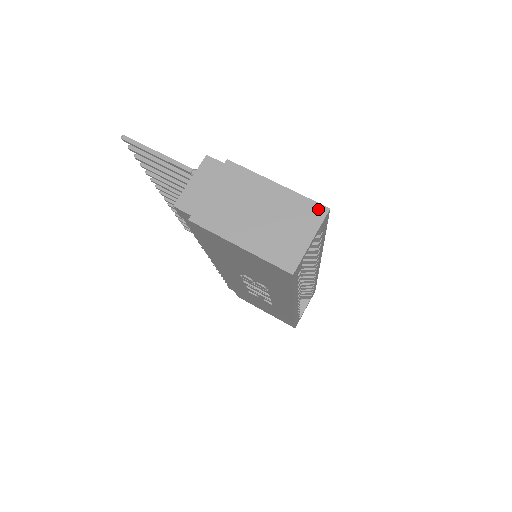
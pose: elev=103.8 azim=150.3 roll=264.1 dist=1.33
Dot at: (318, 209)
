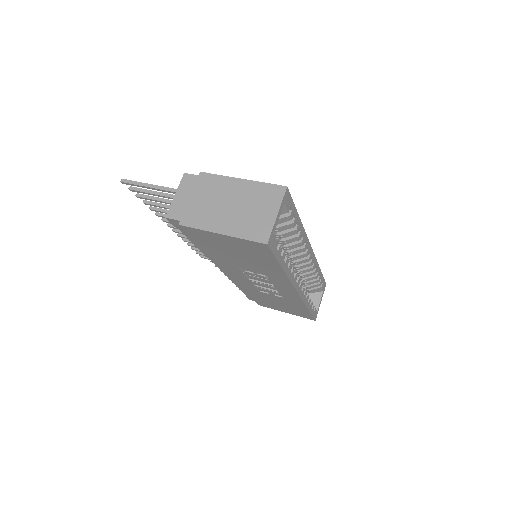
Dot at: (278, 189)
